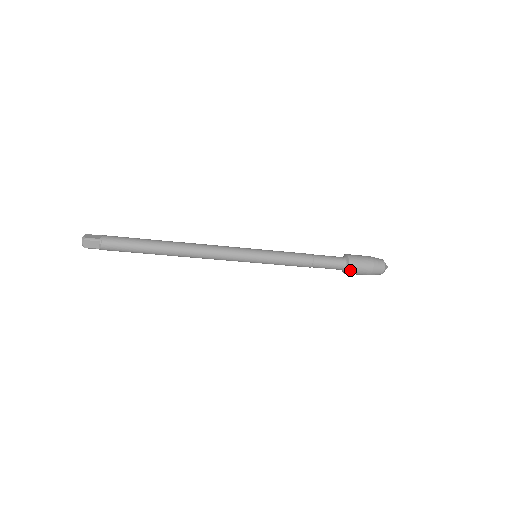
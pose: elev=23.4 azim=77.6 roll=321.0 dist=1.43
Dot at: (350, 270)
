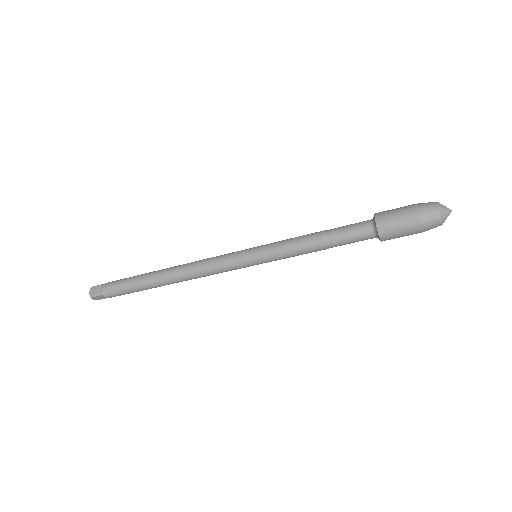
Dot at: (380, 222)
